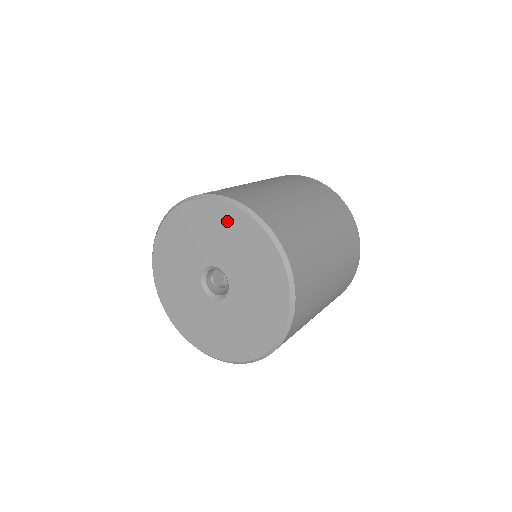
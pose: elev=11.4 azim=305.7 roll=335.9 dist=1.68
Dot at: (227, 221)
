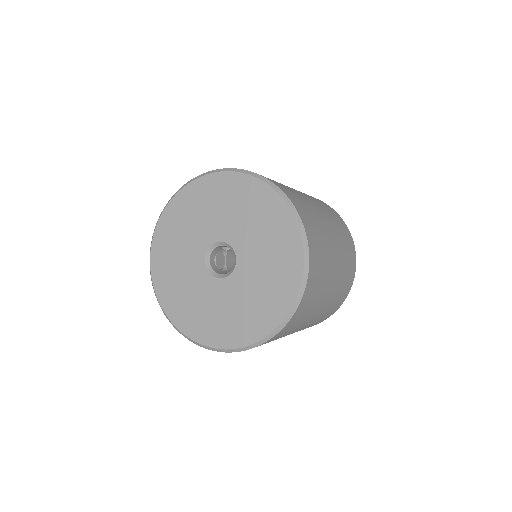
Dot at: (252, 197)
